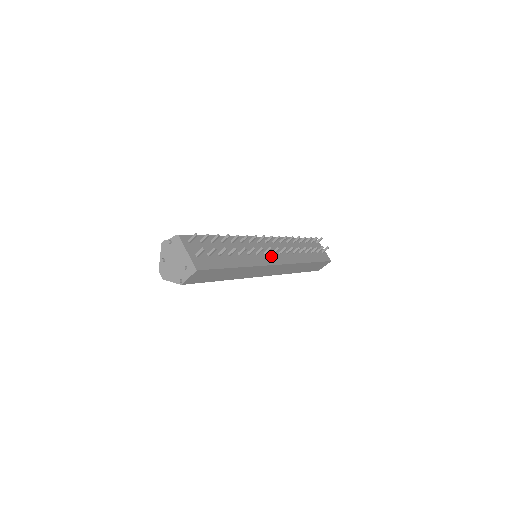
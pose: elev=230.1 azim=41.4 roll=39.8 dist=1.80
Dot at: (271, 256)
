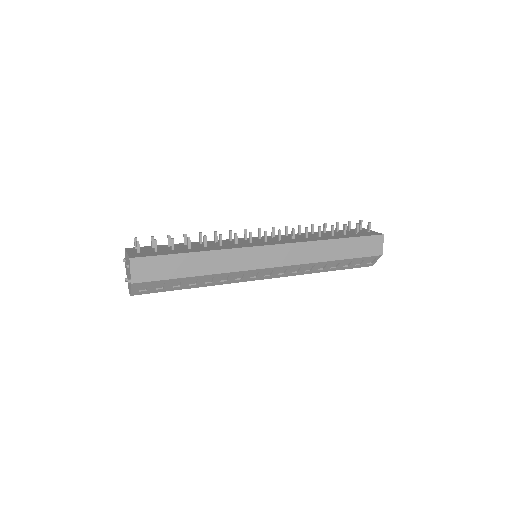
Dot at: (261, 243)
